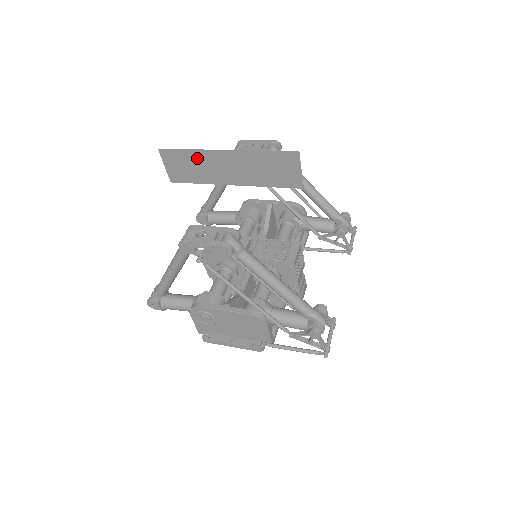
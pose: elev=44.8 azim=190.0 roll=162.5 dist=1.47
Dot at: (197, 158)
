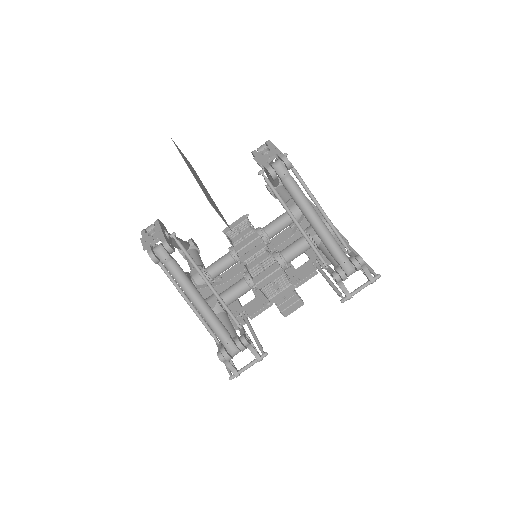
Dot at: (185, 160)
